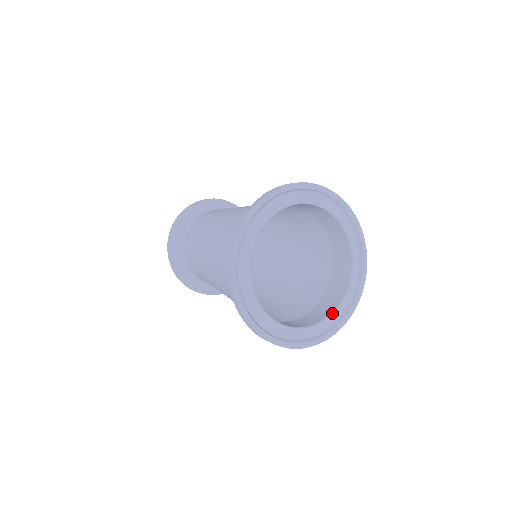
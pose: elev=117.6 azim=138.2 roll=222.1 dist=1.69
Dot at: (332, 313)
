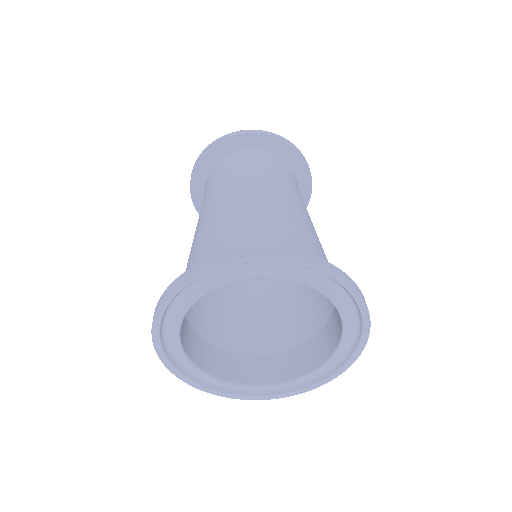
Dot at: (262, 385)
